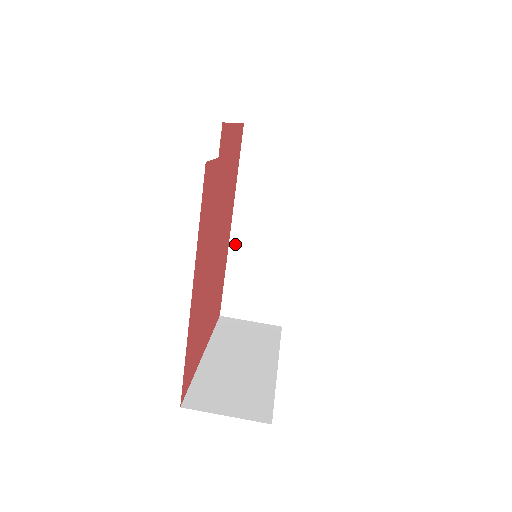
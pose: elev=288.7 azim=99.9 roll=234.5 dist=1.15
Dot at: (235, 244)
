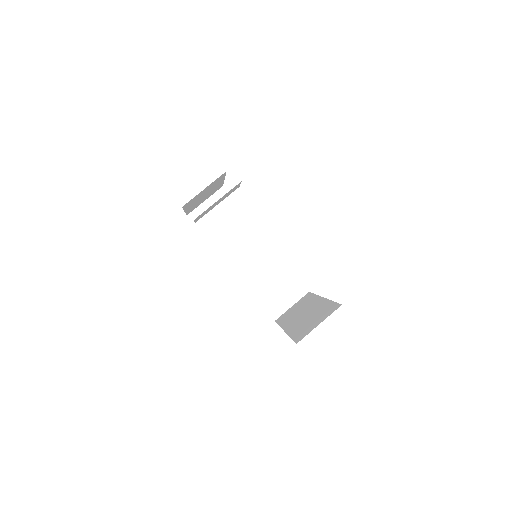
Dot at: (242, 276)
